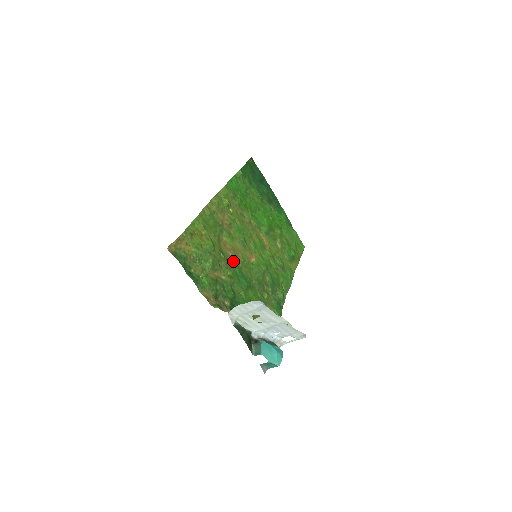
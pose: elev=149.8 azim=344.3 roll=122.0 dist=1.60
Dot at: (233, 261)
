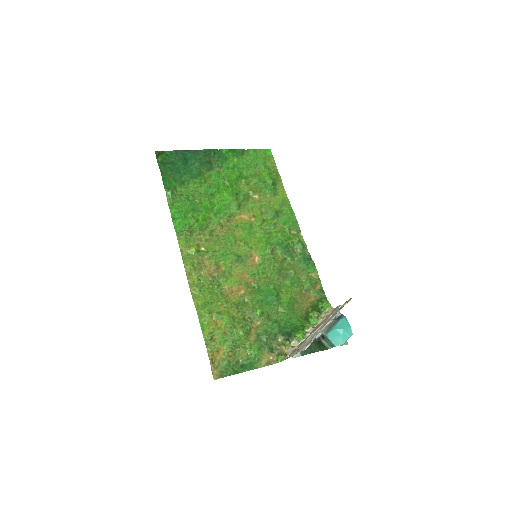
Dot at: (249, 295)
